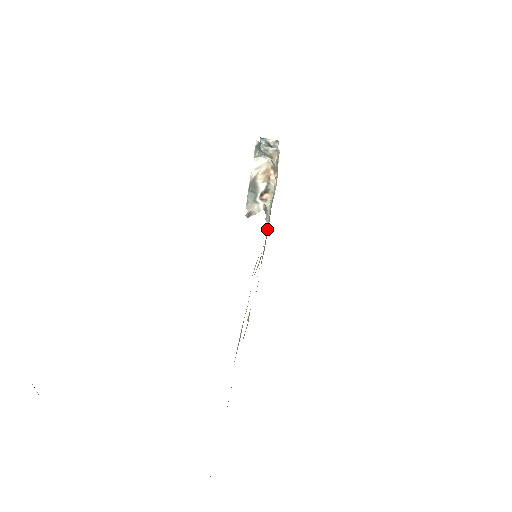
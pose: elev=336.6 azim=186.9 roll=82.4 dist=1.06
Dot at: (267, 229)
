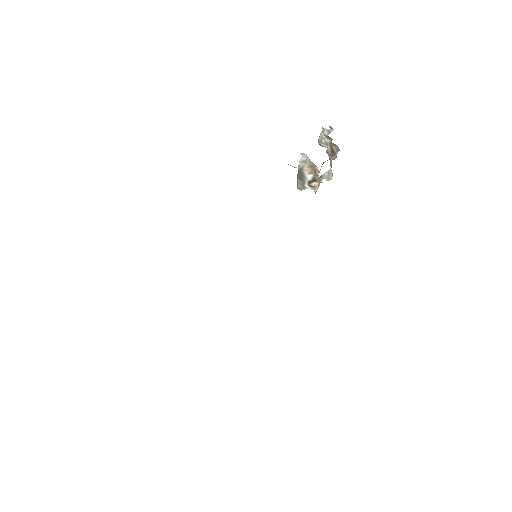
Dot at: occluded
